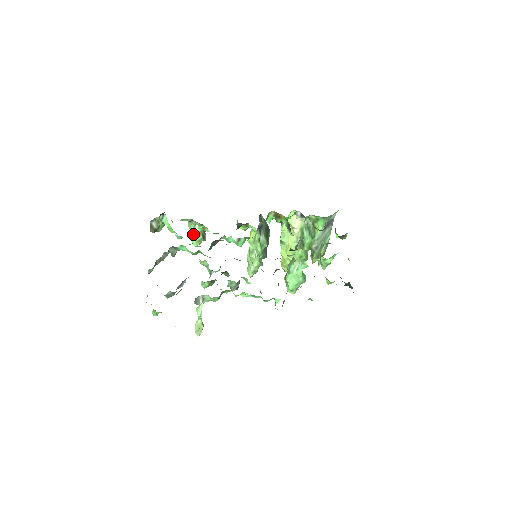
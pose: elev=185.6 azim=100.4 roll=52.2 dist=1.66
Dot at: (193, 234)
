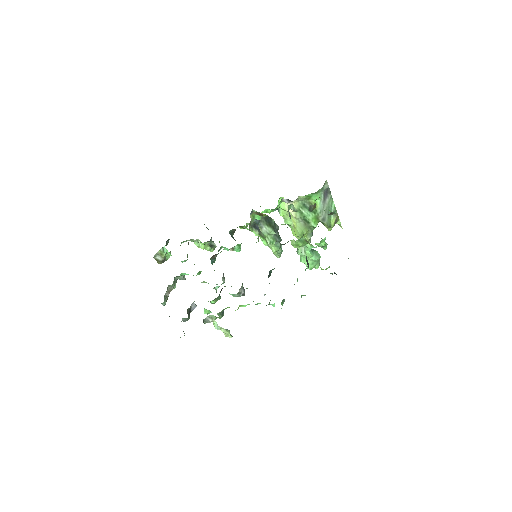
Dot at: (201, 248)
